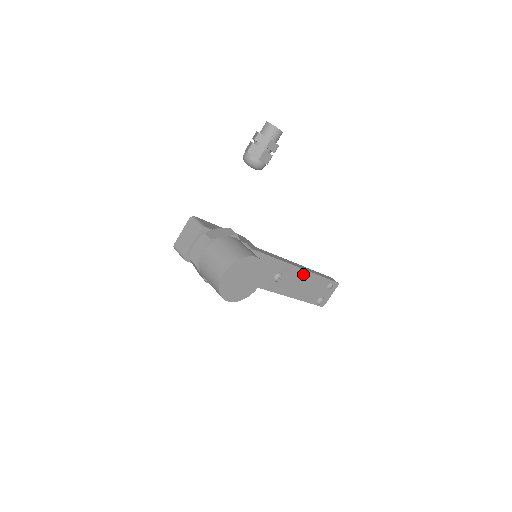
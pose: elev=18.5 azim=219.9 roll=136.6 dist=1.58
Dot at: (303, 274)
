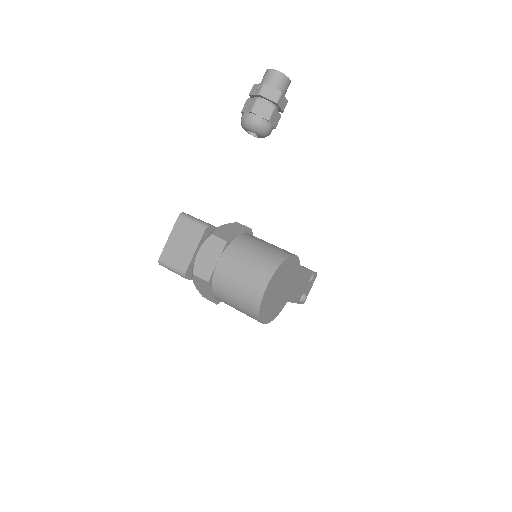
Dot at: occluded
